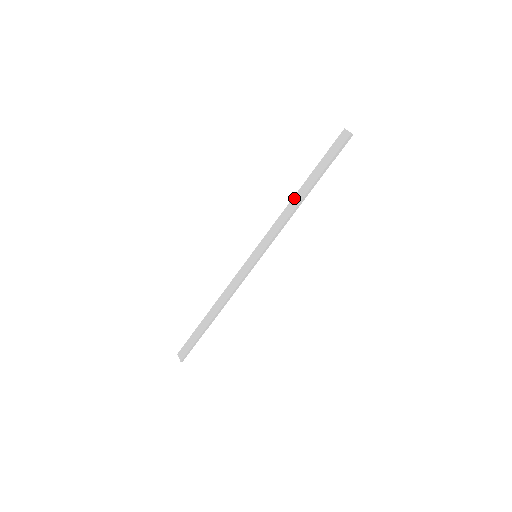
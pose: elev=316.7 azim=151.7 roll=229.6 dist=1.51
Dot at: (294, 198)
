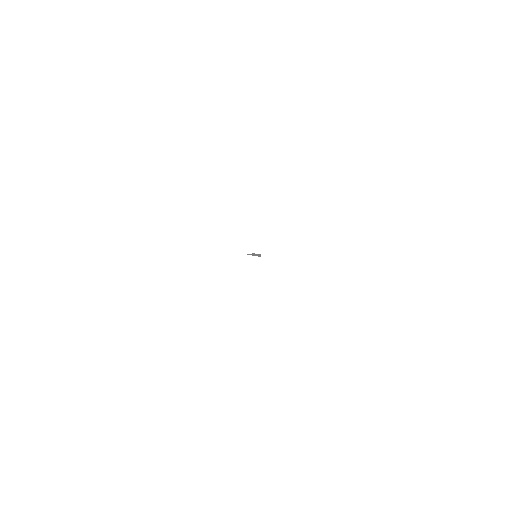
Dot at: occluded
